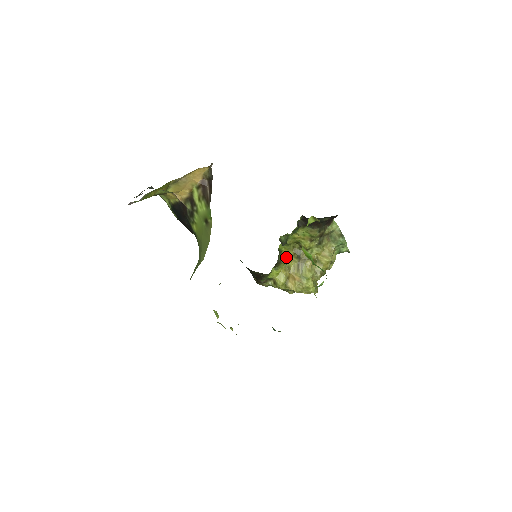
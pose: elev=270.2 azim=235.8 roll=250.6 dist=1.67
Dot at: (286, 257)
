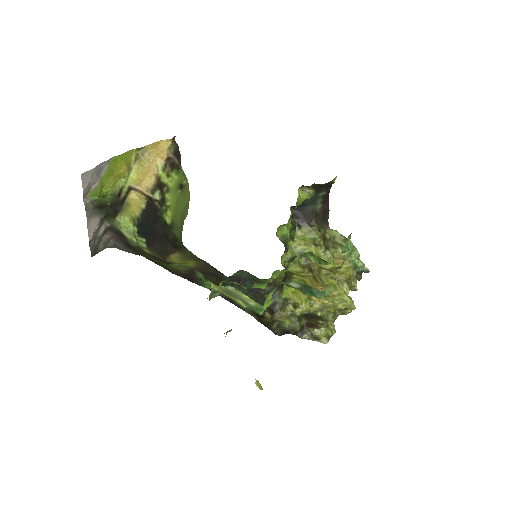
Dot at: (295, 274)
